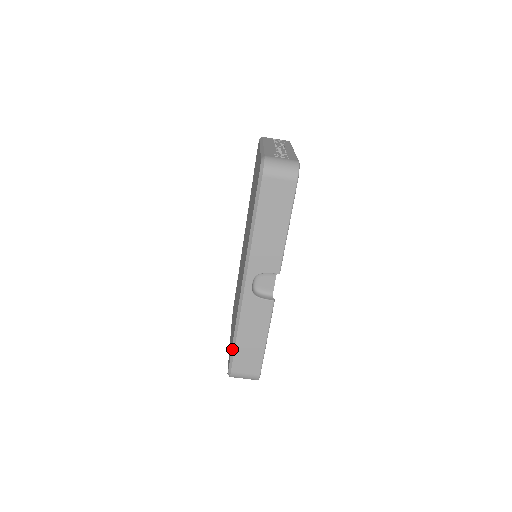
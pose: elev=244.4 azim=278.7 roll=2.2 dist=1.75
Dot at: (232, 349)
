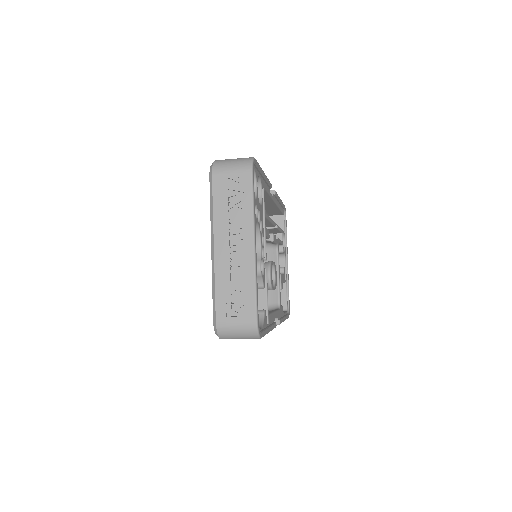
Dot at: occluded
